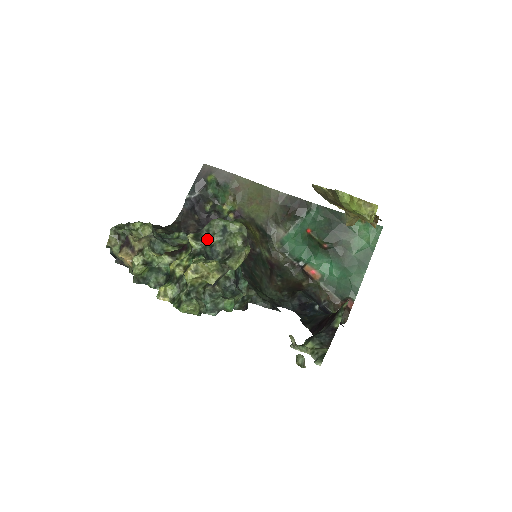
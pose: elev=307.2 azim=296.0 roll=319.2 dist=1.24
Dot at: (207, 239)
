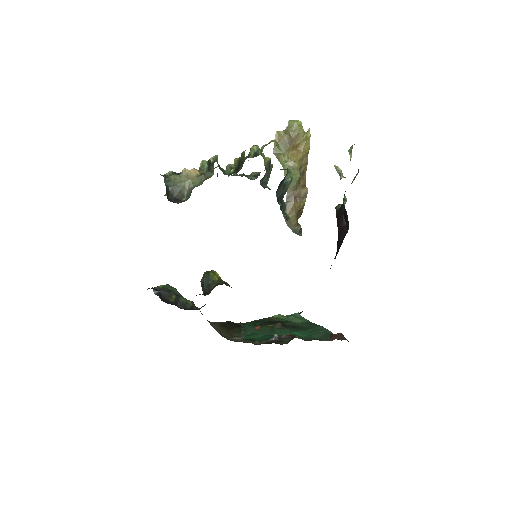
Dot at: occluded
